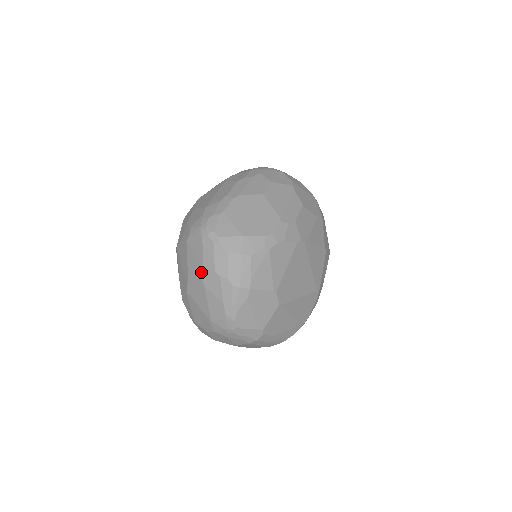
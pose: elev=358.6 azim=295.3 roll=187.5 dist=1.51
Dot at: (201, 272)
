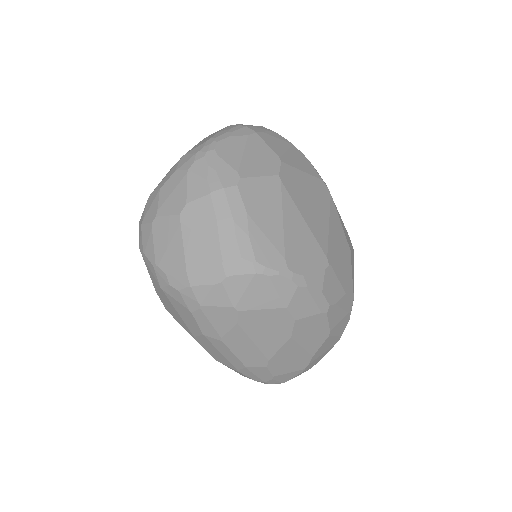
Dot at: occluded
